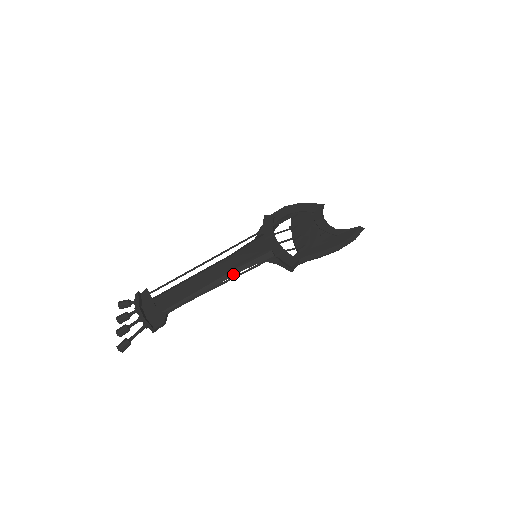
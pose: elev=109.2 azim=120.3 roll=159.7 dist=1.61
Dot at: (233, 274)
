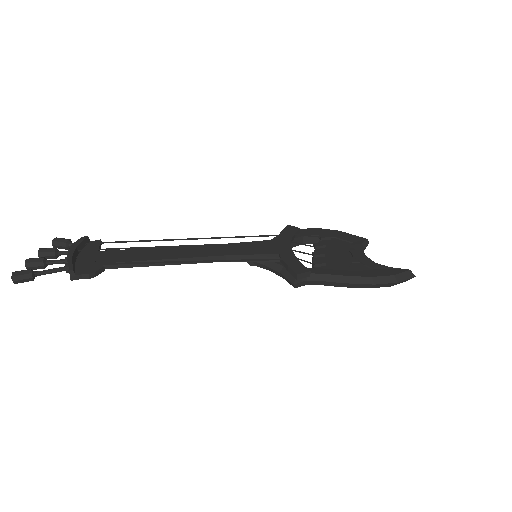
Dot at: occluded
